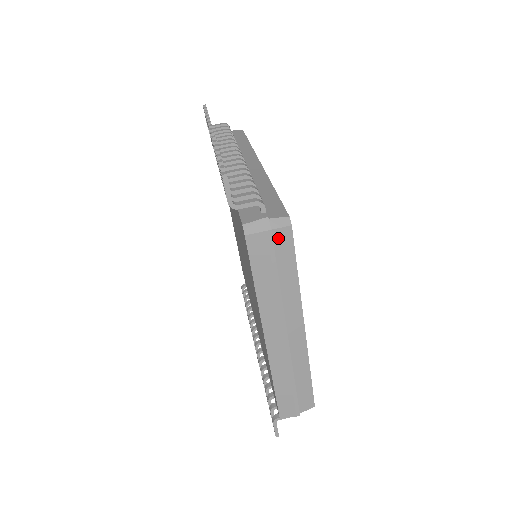
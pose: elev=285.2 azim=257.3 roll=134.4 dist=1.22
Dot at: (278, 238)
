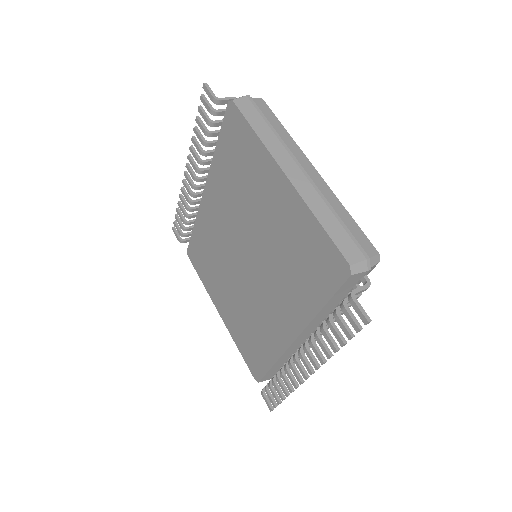
Dot at: (257, 103)
